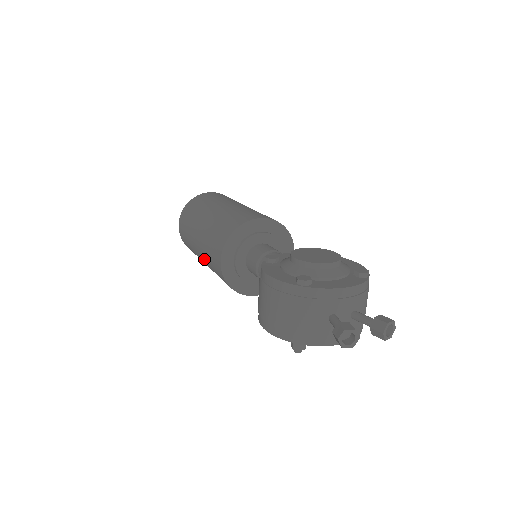
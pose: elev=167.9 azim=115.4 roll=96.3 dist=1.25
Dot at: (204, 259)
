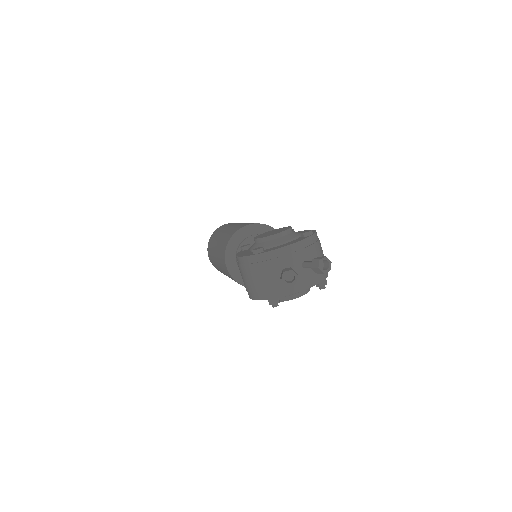
Dot at: (224, 273)
